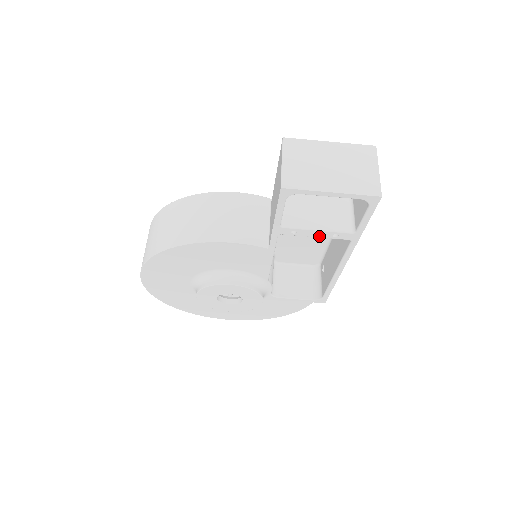
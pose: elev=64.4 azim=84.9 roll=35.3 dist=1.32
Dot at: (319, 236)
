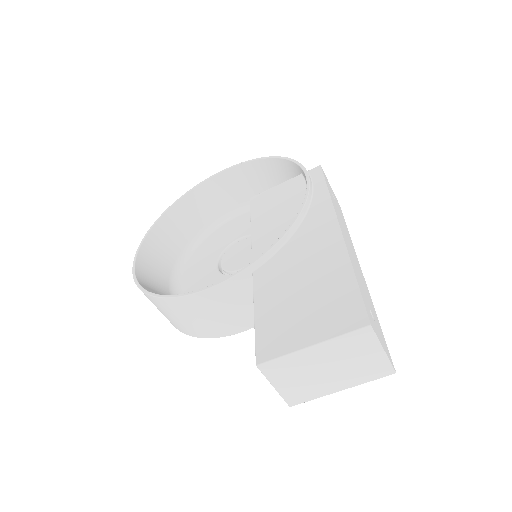
Dot at: occluded
